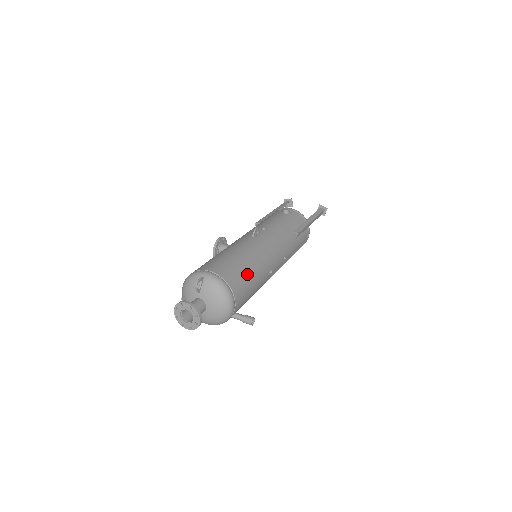
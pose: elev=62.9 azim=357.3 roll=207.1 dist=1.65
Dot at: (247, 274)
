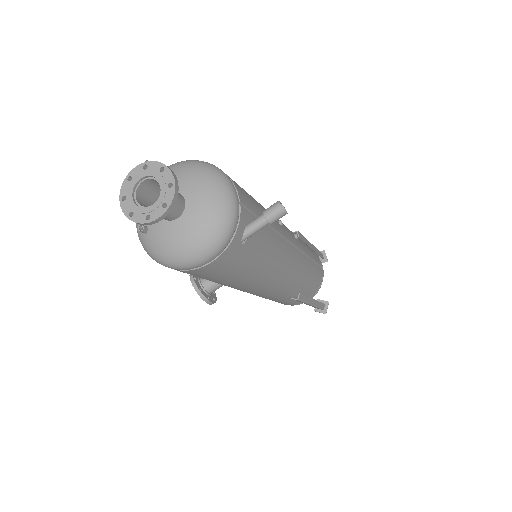
Dot at: occluded
